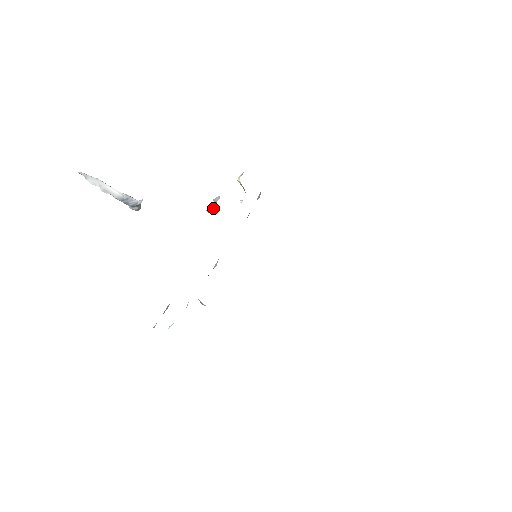
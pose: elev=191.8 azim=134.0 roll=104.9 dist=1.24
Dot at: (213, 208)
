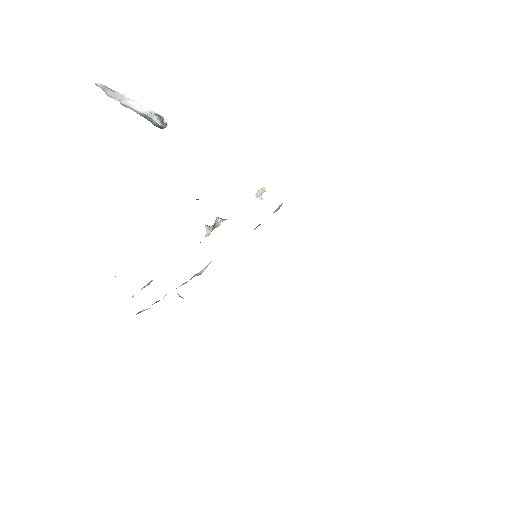
Dot at: (210, 233)
